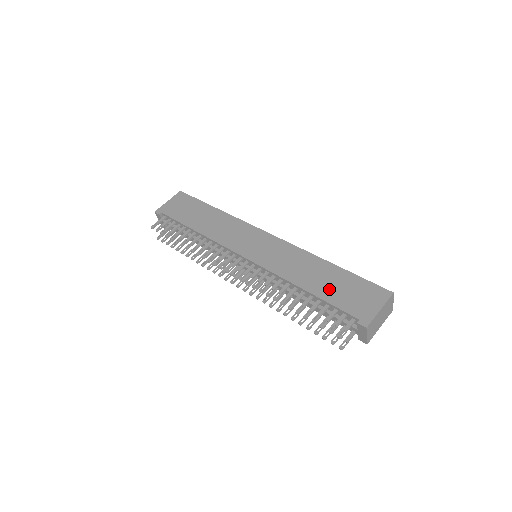
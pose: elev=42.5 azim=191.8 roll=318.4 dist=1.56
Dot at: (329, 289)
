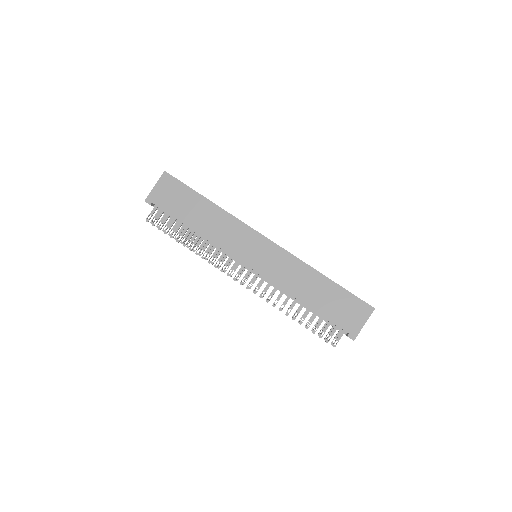
Dot at: (325, 304)
